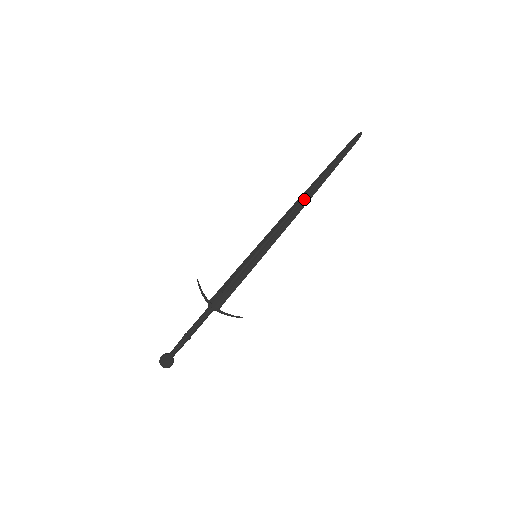
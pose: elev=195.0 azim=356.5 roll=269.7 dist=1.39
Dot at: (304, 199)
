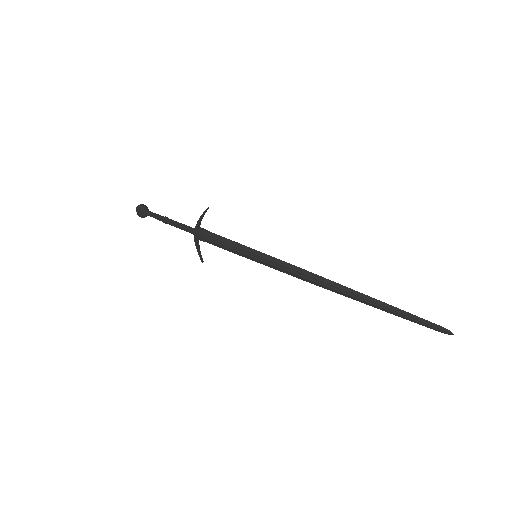
Dot at: (334, 288)
